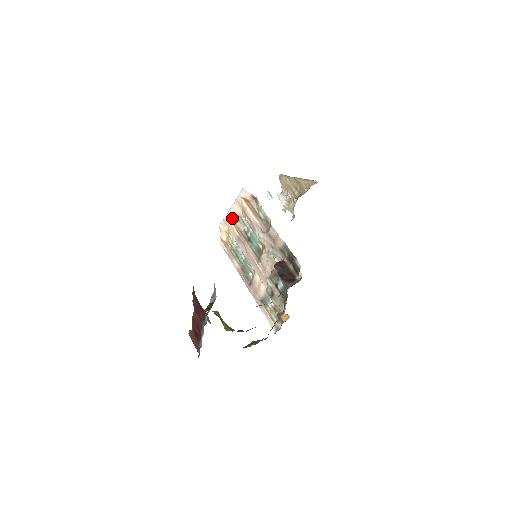
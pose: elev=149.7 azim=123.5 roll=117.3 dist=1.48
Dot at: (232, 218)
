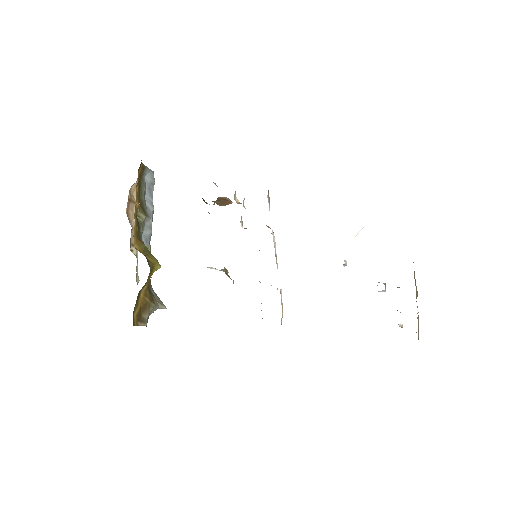
Dot at: occluded
